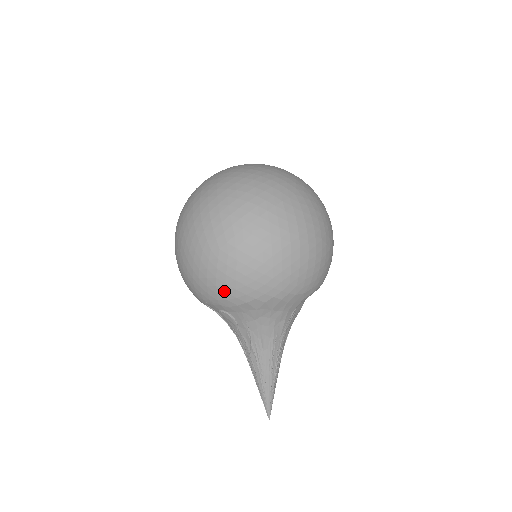
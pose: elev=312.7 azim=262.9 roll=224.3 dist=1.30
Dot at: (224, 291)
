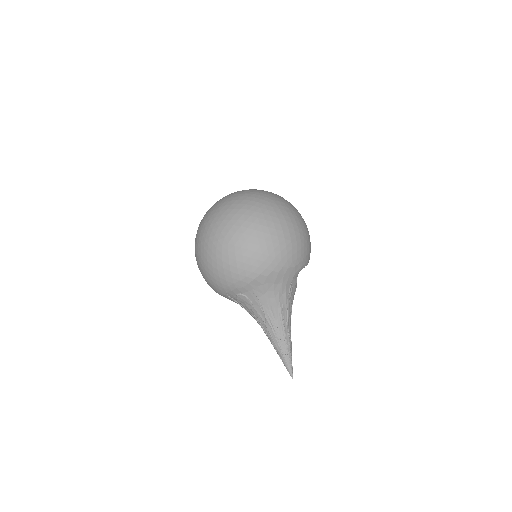
Dot at: (237, 274)
